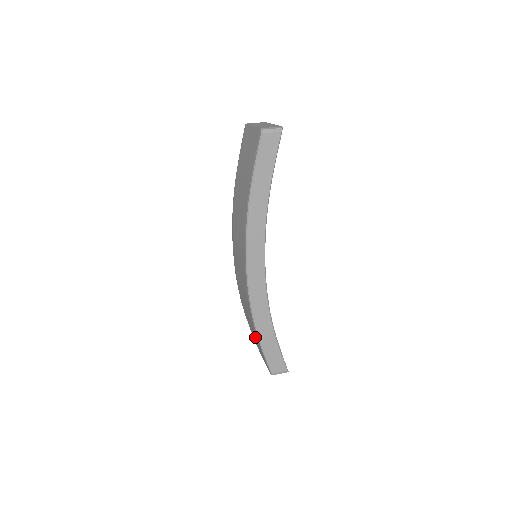
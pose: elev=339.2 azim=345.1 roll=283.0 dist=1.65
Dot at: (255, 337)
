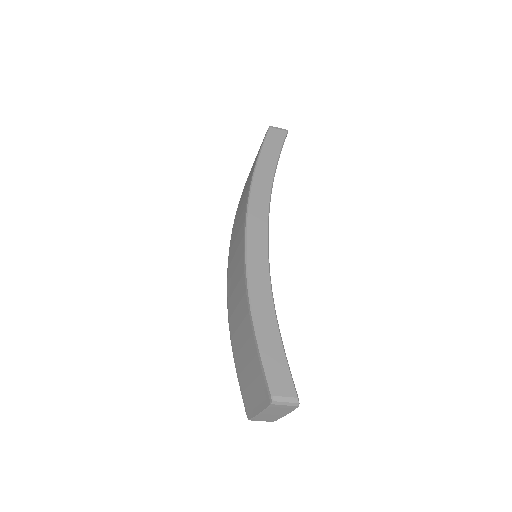
Dot at: (248, 355)
